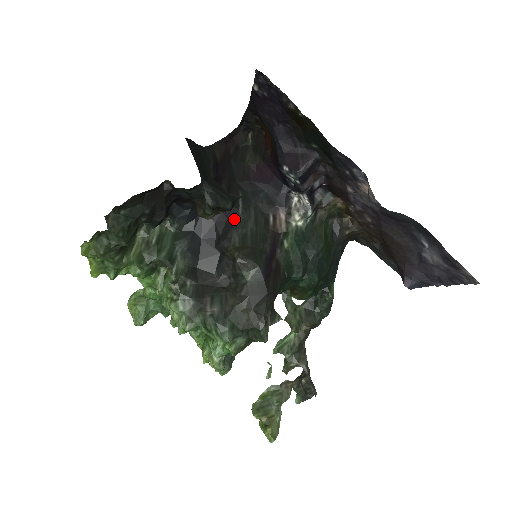
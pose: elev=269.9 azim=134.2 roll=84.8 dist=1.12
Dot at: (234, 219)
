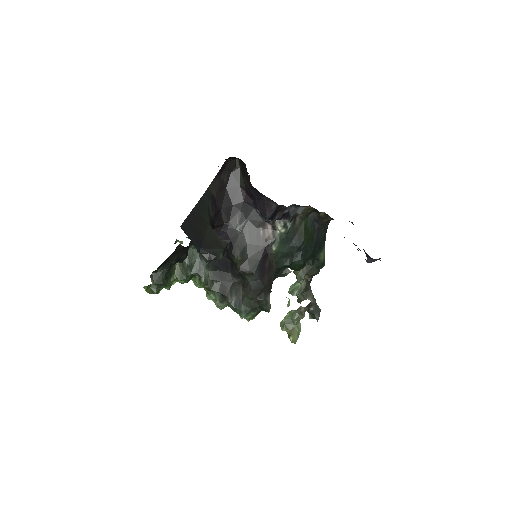
Dot at: (235, 237)
